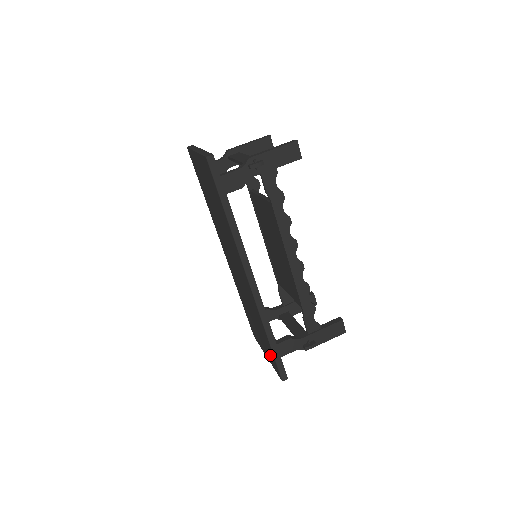
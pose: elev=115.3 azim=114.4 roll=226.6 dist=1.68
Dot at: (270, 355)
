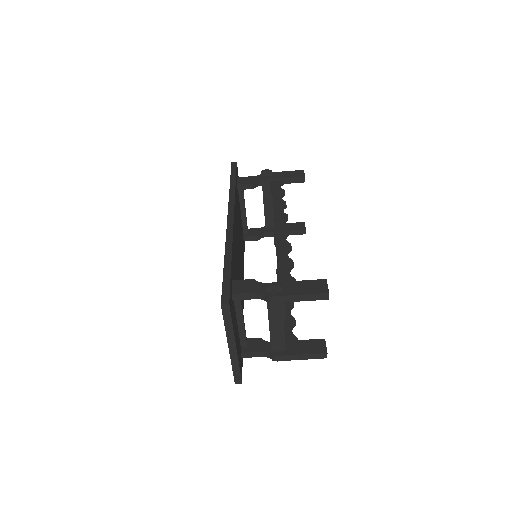
Dot at: occluded
